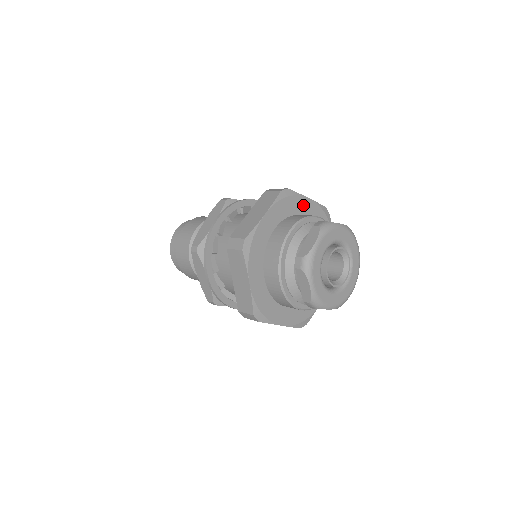
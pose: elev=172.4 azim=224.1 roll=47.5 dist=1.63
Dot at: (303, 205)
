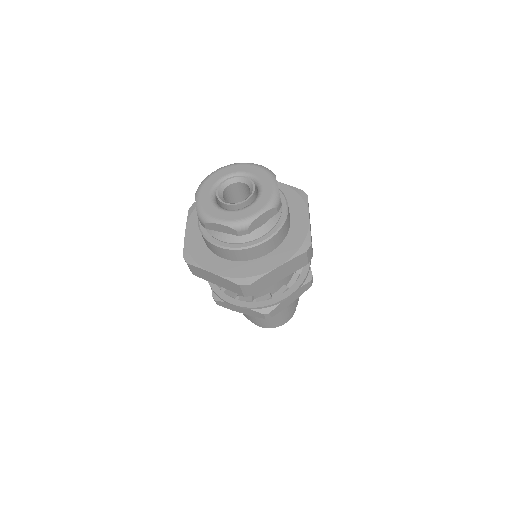
Dot at: occluded
